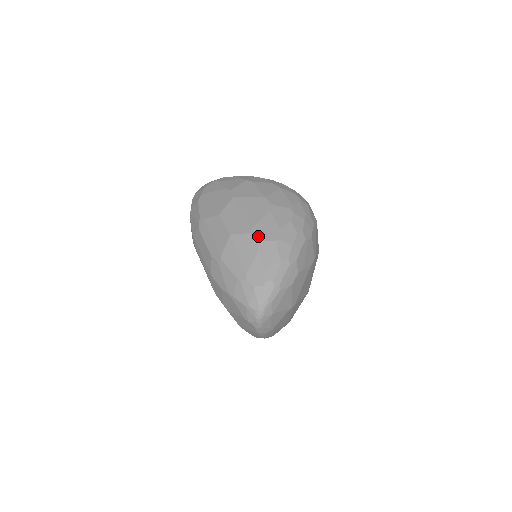
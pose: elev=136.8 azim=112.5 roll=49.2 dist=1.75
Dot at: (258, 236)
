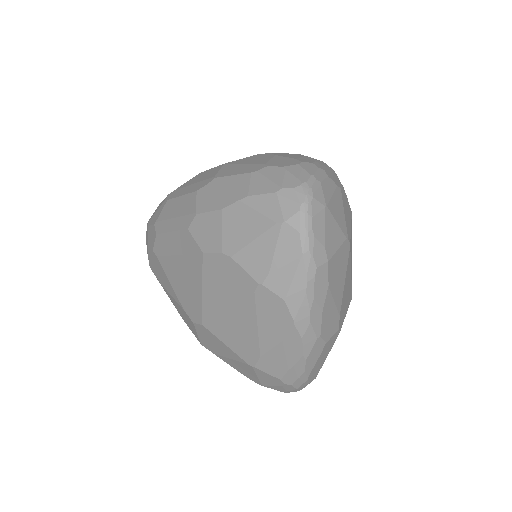
Dot at: occluded
